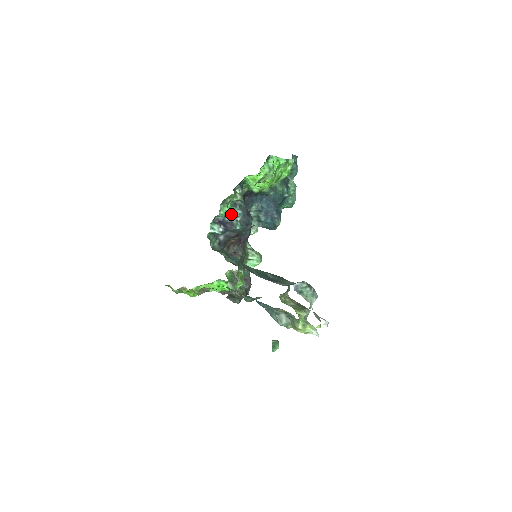
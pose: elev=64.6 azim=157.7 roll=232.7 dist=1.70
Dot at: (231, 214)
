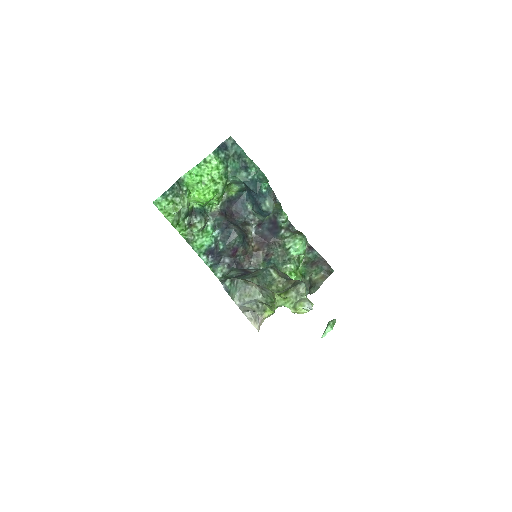
Dot at: (213, 239)
